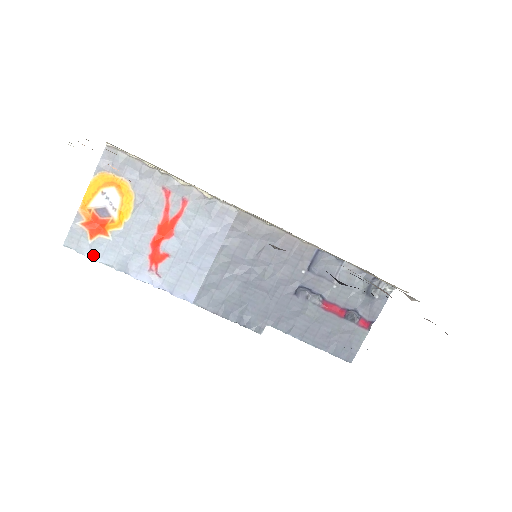
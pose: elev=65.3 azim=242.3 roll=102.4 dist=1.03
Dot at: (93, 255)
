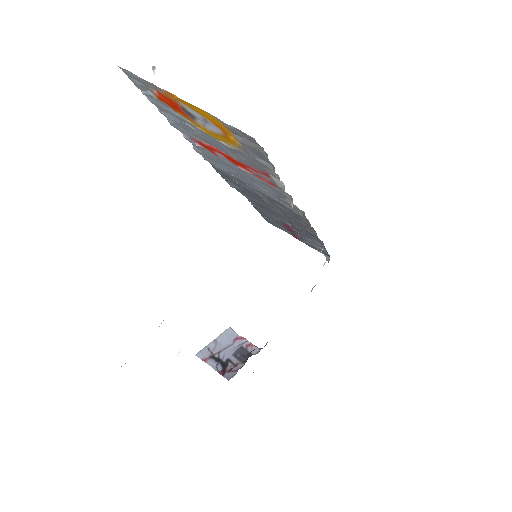
Dot at: (145, 94)
